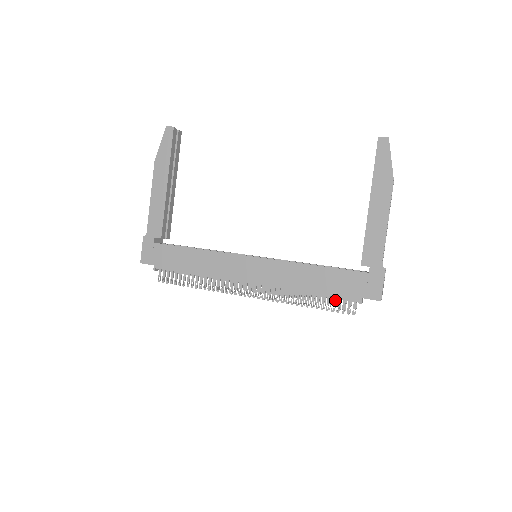
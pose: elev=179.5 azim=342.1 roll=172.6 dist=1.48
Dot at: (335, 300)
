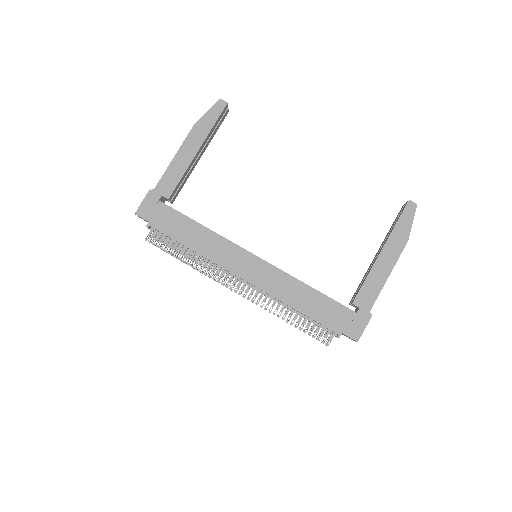
Dot at: occluded
